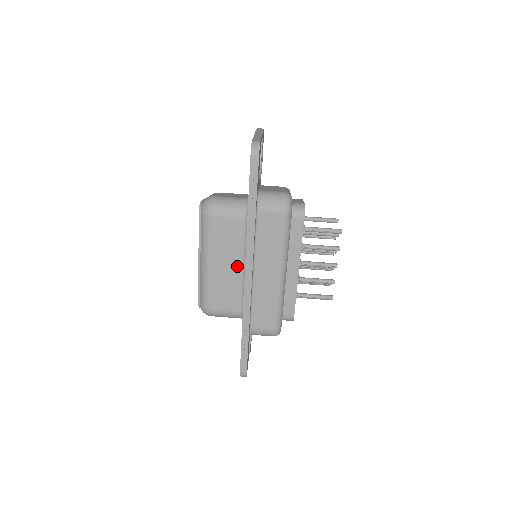
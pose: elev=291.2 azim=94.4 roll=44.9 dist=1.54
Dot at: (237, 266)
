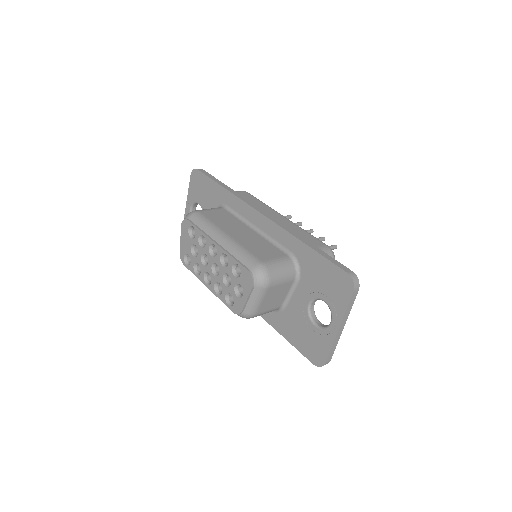
Dot at: (249, 231)
